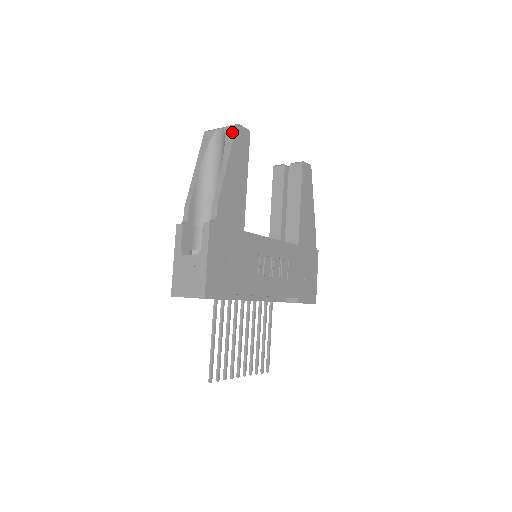
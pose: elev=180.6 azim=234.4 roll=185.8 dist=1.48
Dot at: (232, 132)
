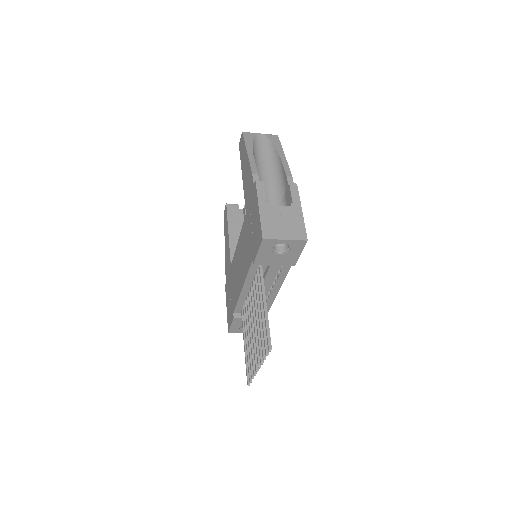
Dot at: (276, 138)
